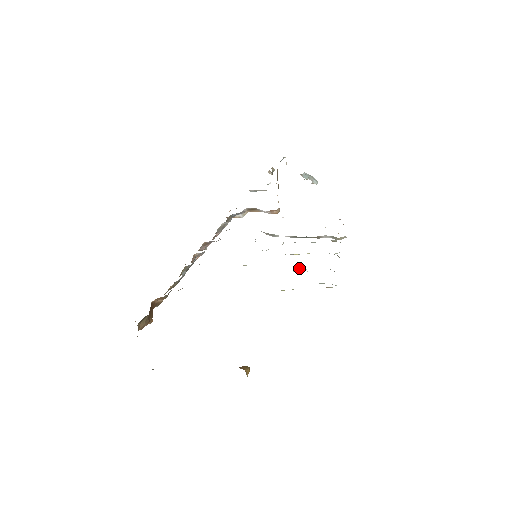
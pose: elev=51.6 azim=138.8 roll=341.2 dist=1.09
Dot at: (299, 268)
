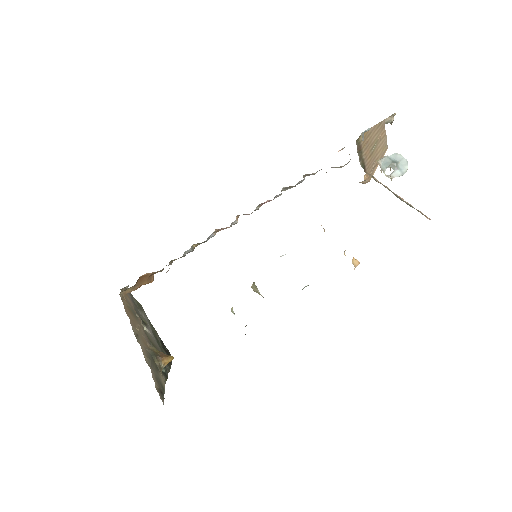
Dot at: occluded
